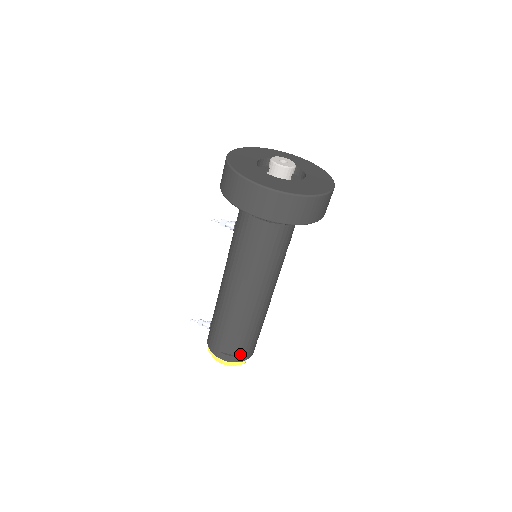
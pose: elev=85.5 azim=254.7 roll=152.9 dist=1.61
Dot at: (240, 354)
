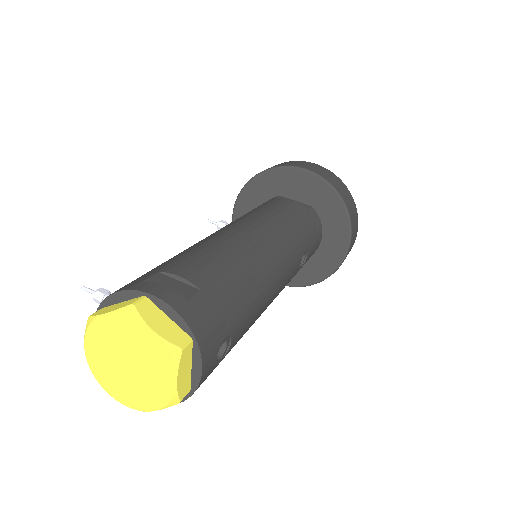
Dot at: (193, 300)
